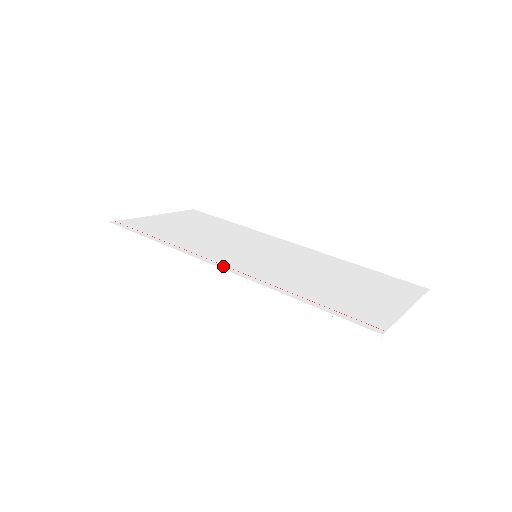
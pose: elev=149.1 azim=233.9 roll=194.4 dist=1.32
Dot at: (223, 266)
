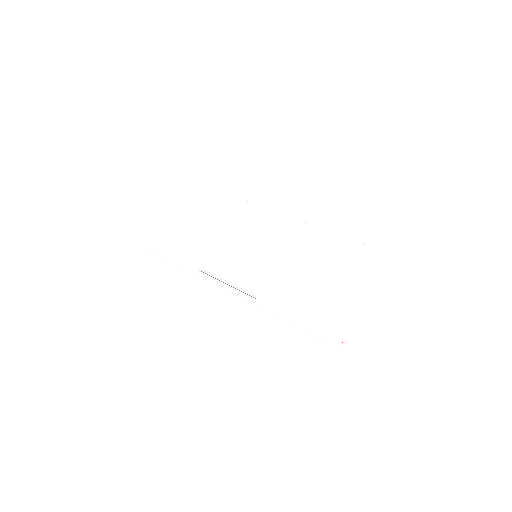
Dot at: (228, 287)
